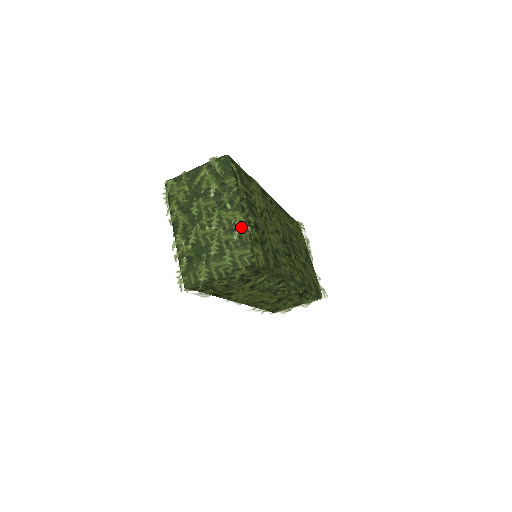
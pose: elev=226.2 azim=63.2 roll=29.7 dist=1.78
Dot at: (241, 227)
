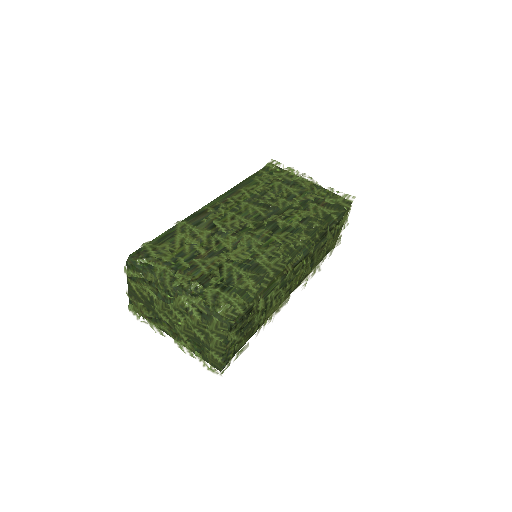
Dot at: (193, 305)
